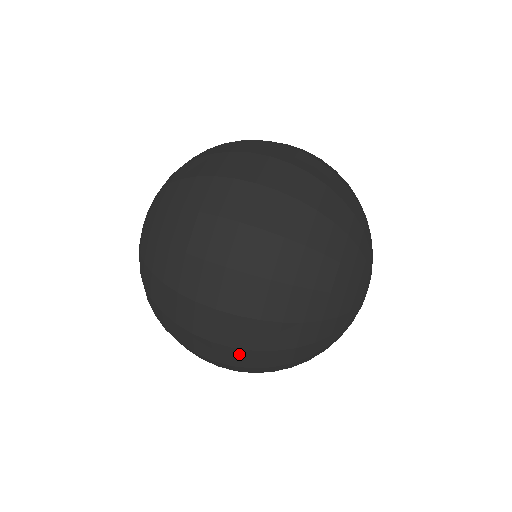
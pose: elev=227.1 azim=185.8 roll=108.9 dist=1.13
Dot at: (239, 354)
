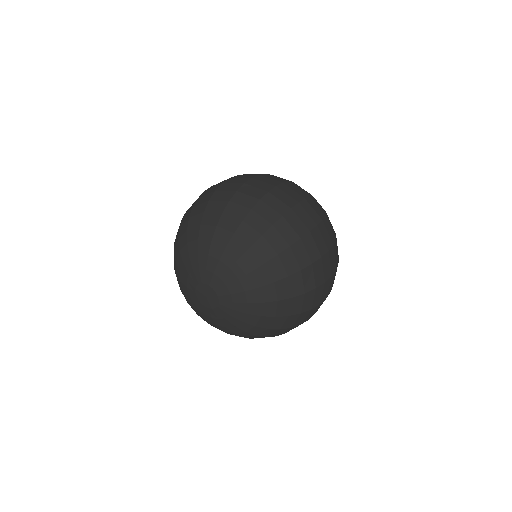
Dot at: occluded
